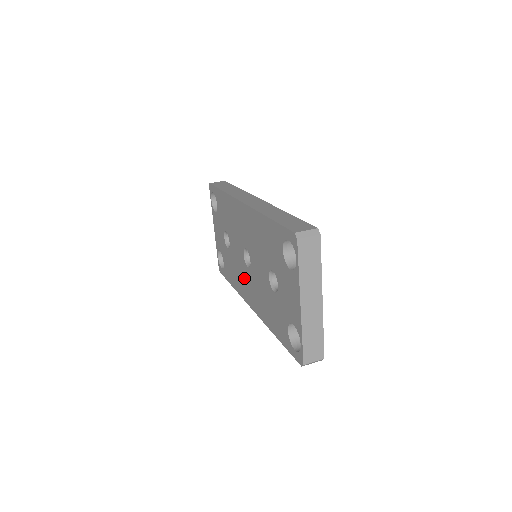
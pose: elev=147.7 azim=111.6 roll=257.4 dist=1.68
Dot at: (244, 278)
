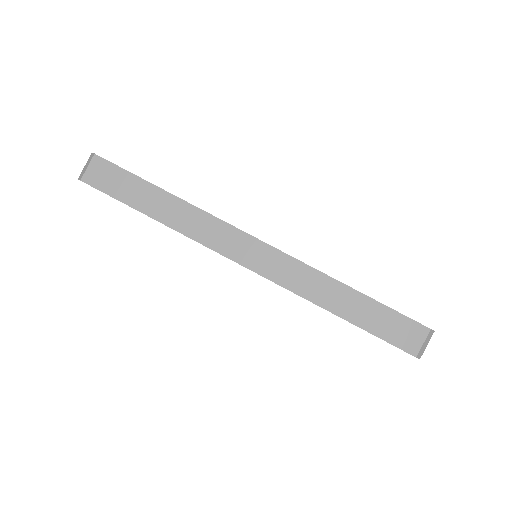
Dot at: occluded
